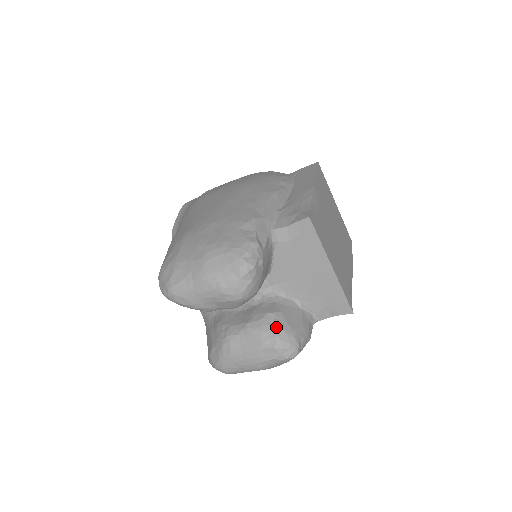
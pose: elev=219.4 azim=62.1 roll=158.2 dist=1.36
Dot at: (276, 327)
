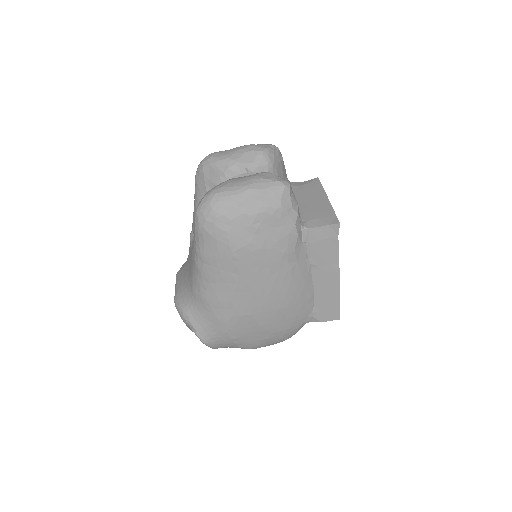
Dot at: occluded
